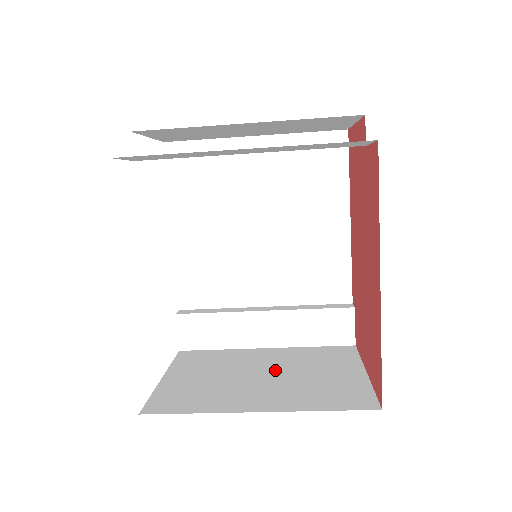
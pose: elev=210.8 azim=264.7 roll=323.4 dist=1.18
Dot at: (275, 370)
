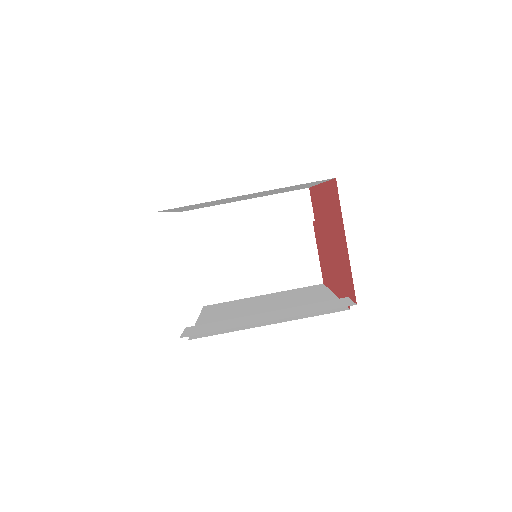
Dot at: occluded
